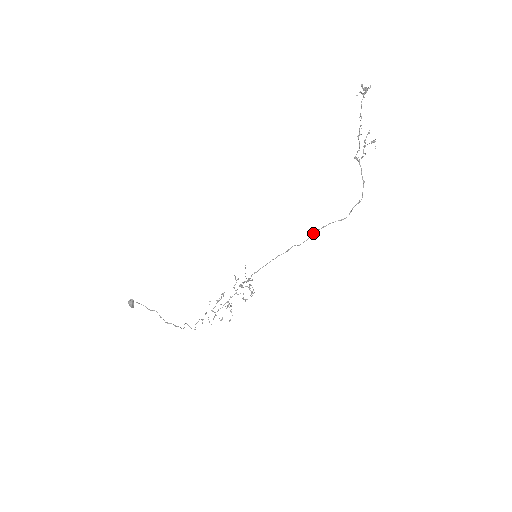
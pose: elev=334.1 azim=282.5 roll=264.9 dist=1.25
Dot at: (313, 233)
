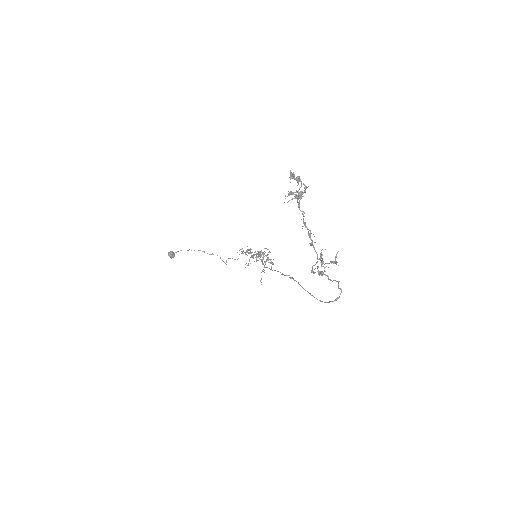
Dot at: occluded
